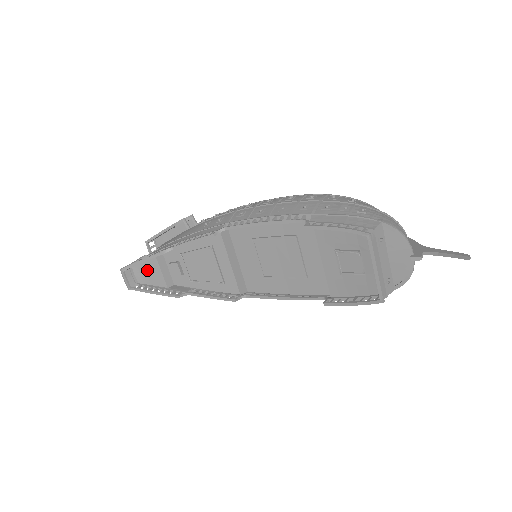
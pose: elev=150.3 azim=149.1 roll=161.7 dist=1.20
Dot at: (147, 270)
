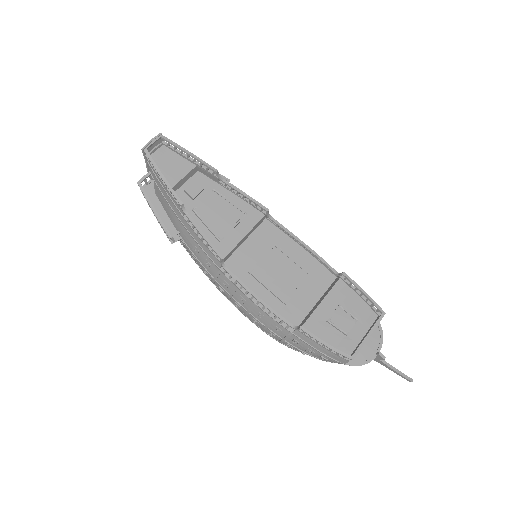
Dot at: (173, 162)
